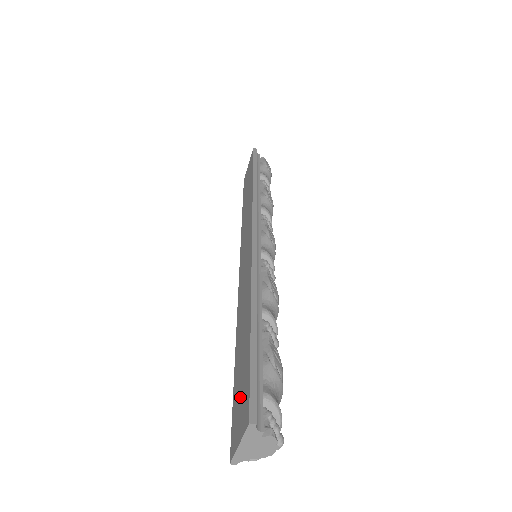
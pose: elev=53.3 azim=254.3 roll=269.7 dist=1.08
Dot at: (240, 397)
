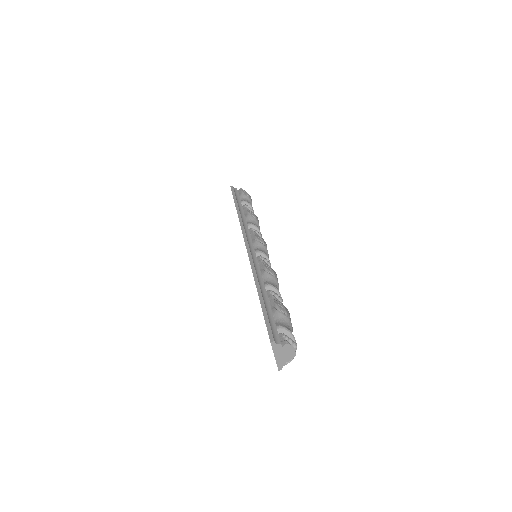
Dot at: occluded
